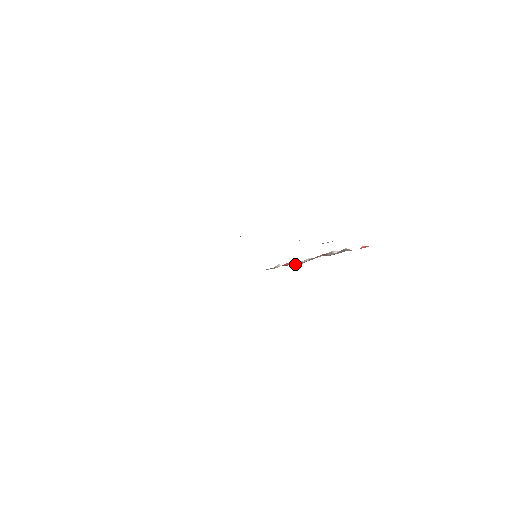
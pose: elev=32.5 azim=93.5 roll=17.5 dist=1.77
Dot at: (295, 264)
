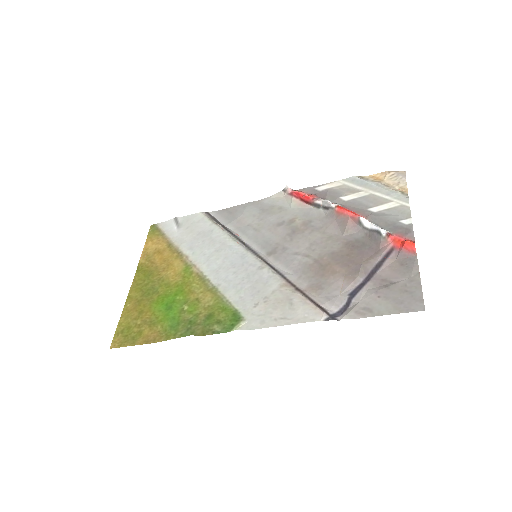
Dot at: (310, 205)
